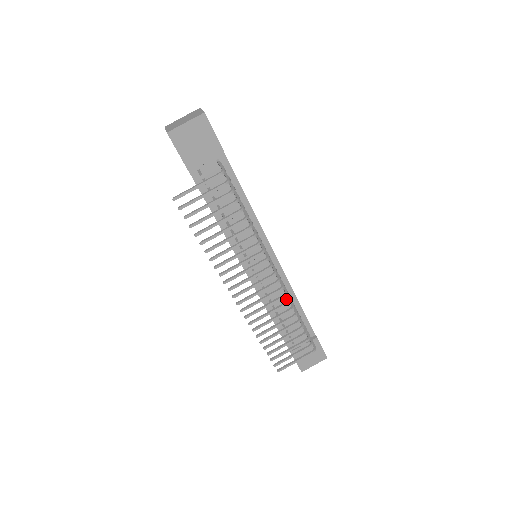
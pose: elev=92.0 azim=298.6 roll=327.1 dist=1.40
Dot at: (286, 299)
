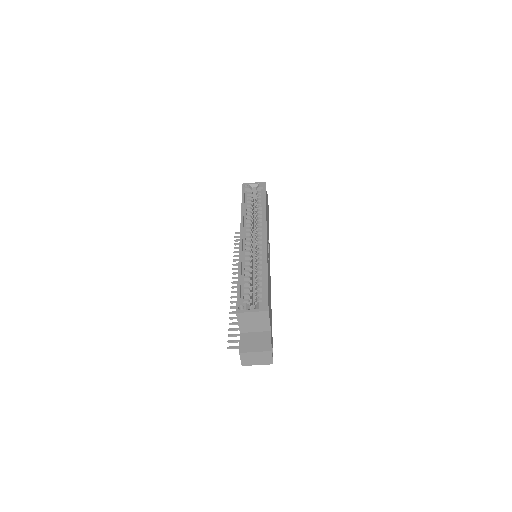
Dot at: occluded
